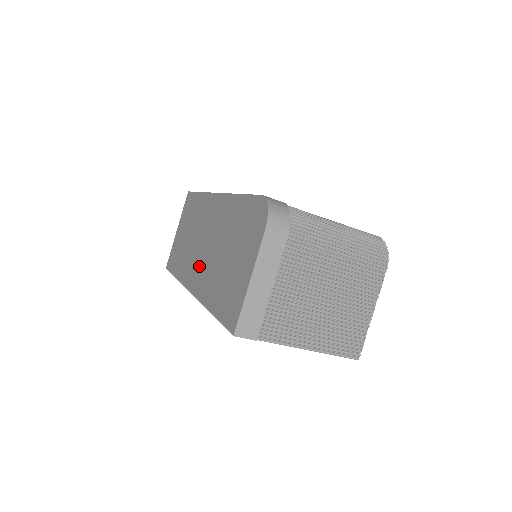
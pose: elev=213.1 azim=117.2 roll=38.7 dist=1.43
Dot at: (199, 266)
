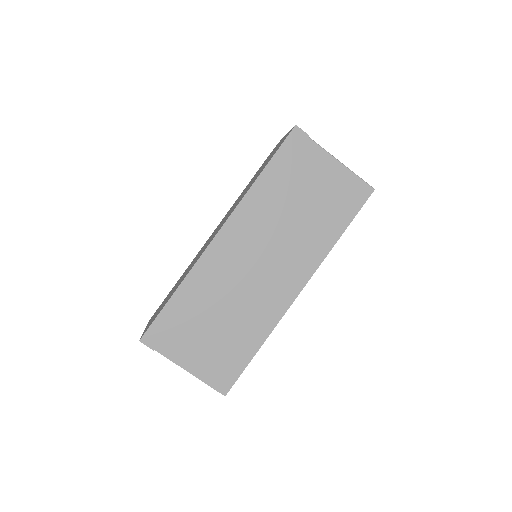
Dot at: (220, 226)
